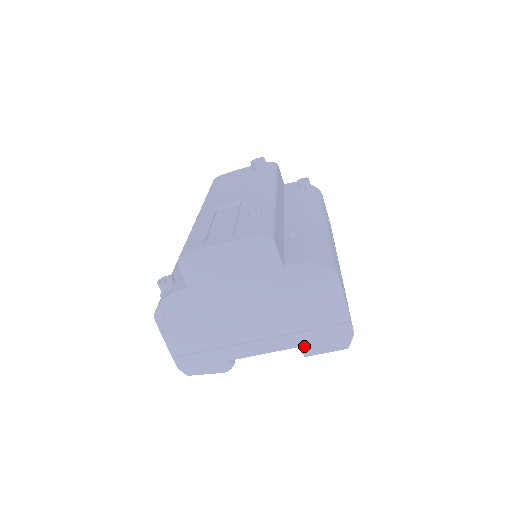
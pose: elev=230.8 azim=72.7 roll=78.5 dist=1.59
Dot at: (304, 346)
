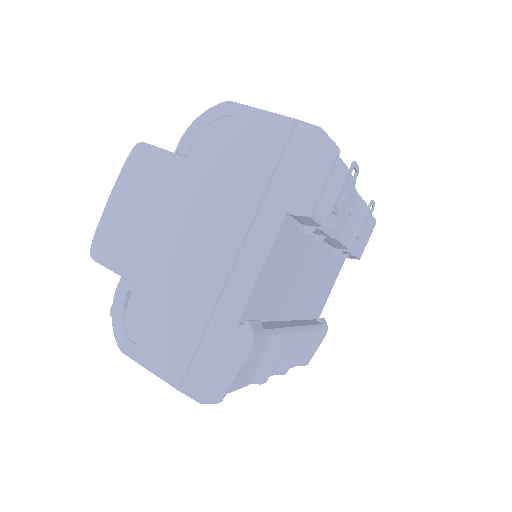
Dot at: (290, 205)
